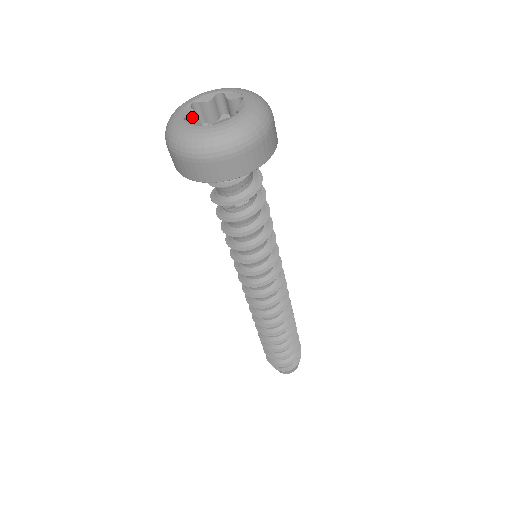
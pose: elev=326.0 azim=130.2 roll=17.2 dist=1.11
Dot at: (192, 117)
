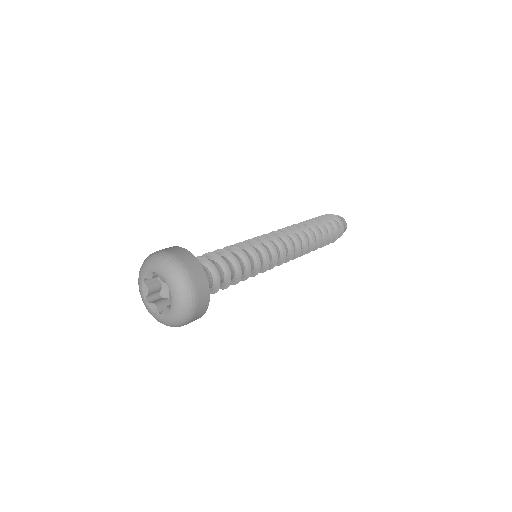
Dot at: (150, 292)
